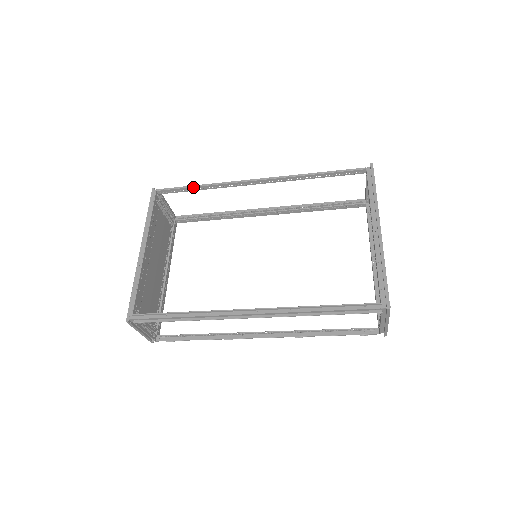
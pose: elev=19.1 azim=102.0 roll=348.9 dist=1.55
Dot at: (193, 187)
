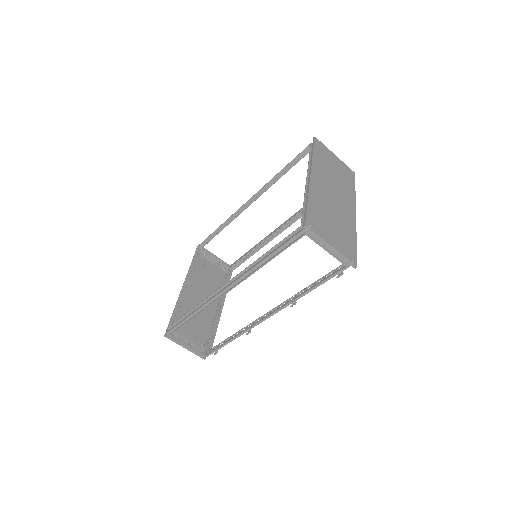
Dot at: (215, 231)
